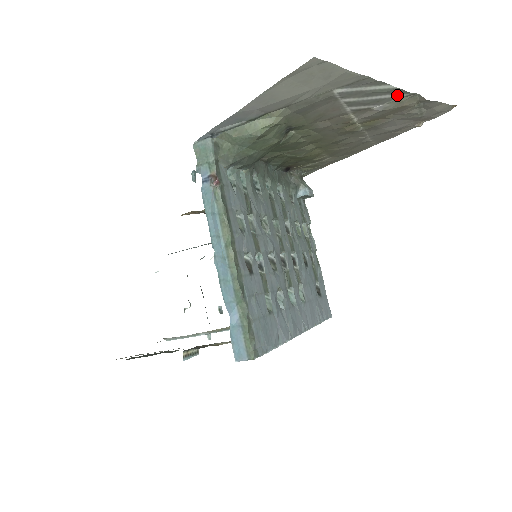
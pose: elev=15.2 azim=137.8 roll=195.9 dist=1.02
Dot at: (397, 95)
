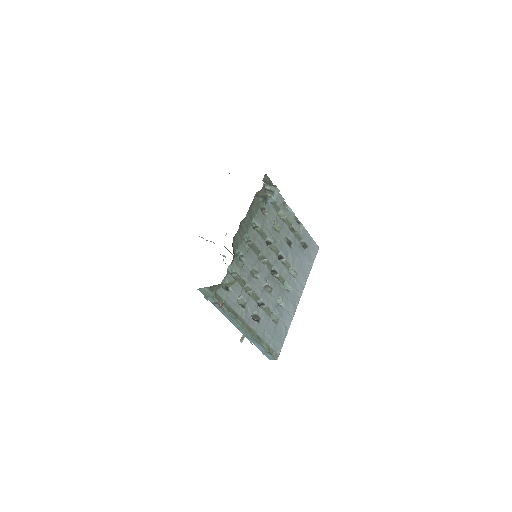
Dot at: occluded
